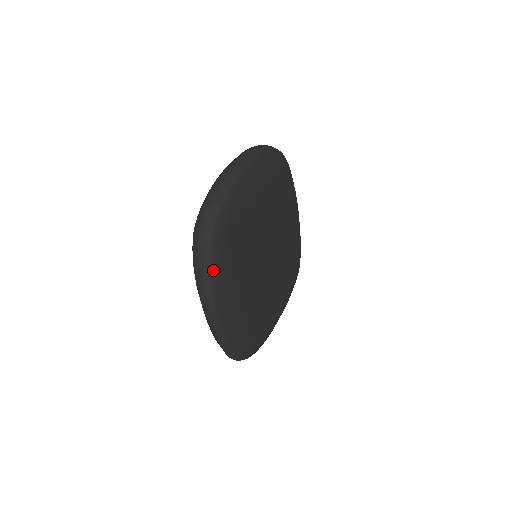
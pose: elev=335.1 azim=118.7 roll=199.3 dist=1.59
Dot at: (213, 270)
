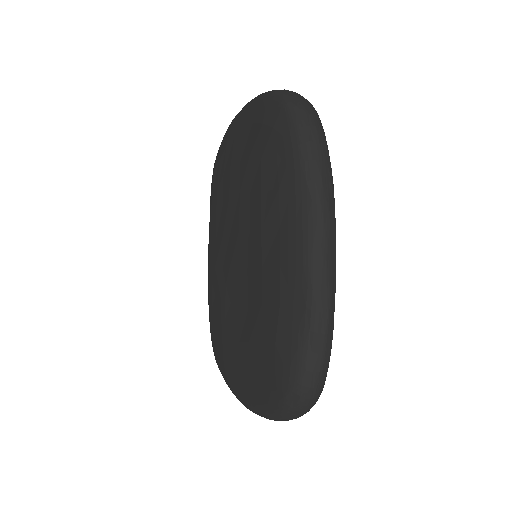
Dot at: occluded
